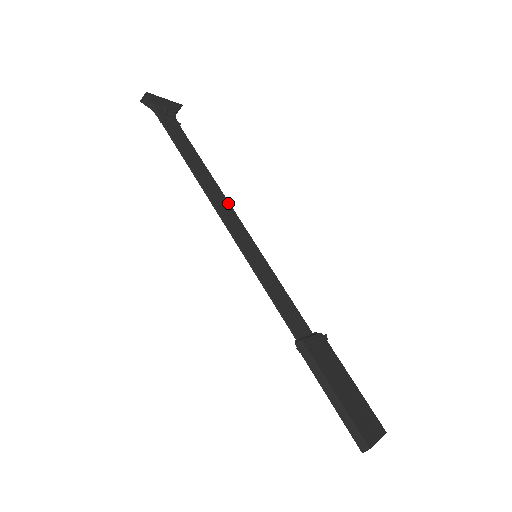
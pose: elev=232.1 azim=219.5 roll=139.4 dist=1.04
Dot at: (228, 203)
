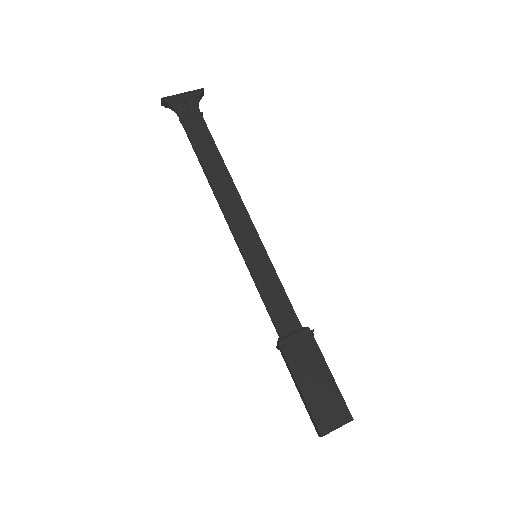
Dot at: (240, 198)
